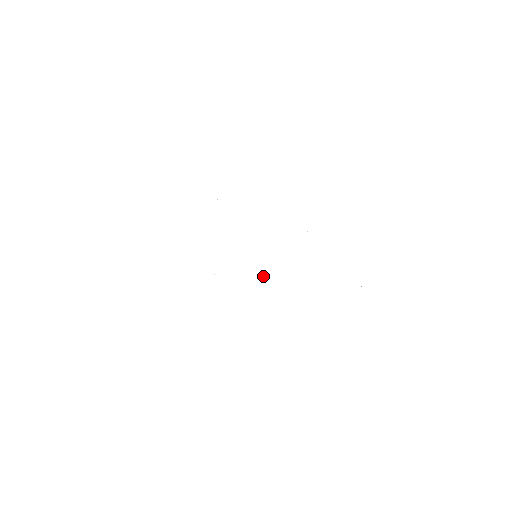
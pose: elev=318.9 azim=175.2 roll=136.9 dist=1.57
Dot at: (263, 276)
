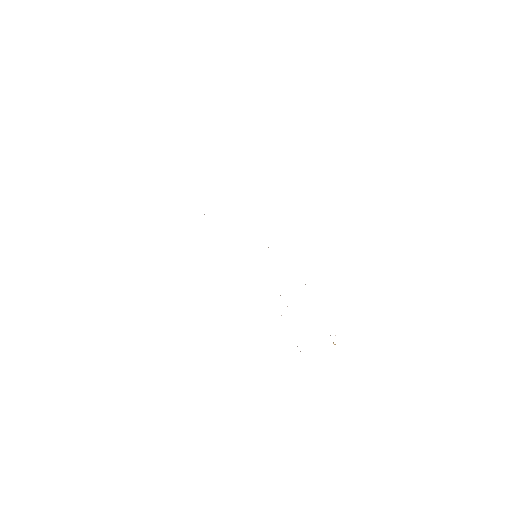
Dot at: occluded
